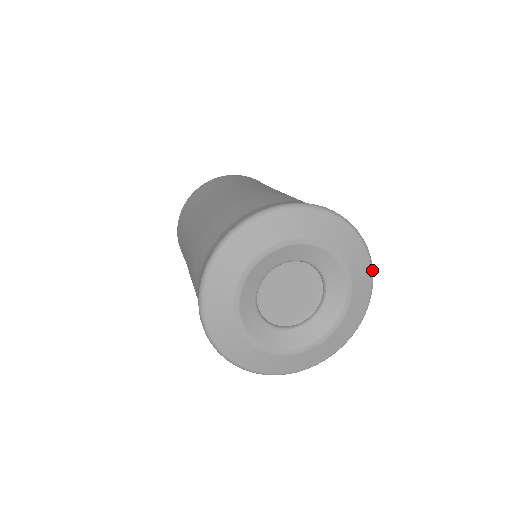
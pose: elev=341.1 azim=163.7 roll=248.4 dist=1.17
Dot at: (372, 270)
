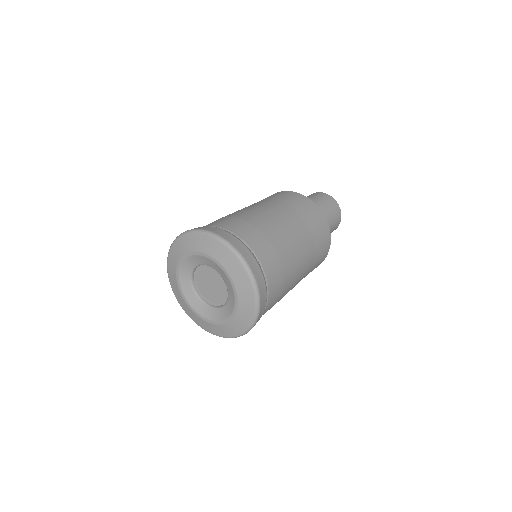
Dot at: (255, 289)
